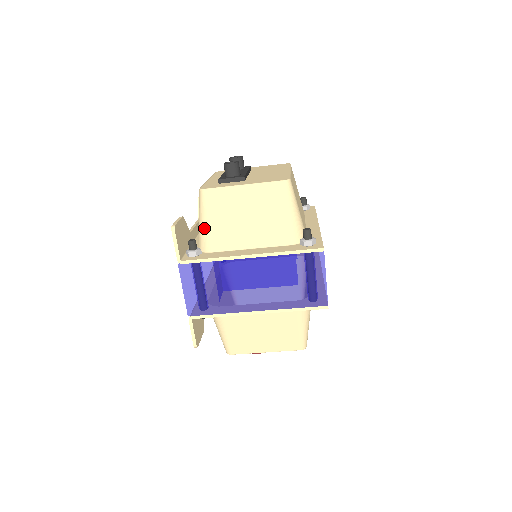
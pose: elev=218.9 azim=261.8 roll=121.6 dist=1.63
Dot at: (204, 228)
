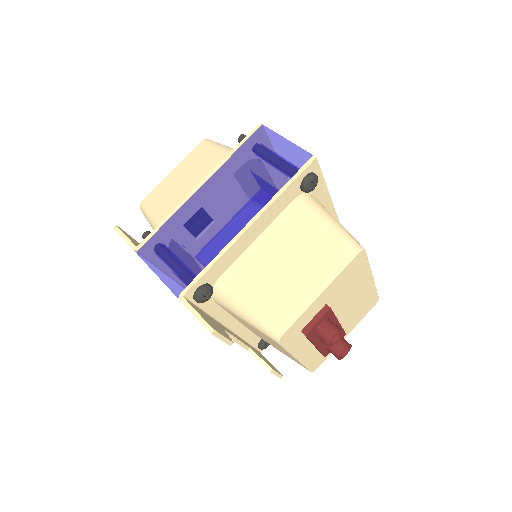
Dot at: (156, 224)
